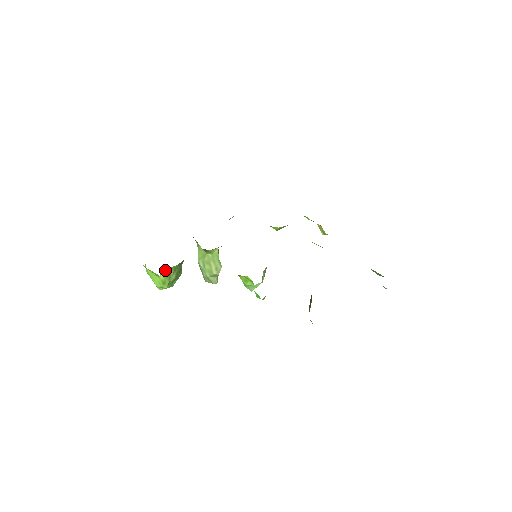
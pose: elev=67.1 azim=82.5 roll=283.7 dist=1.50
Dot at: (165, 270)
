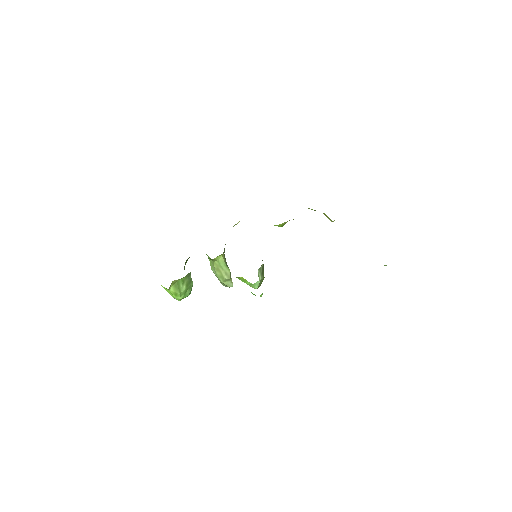
Dot at: (173, 283)
